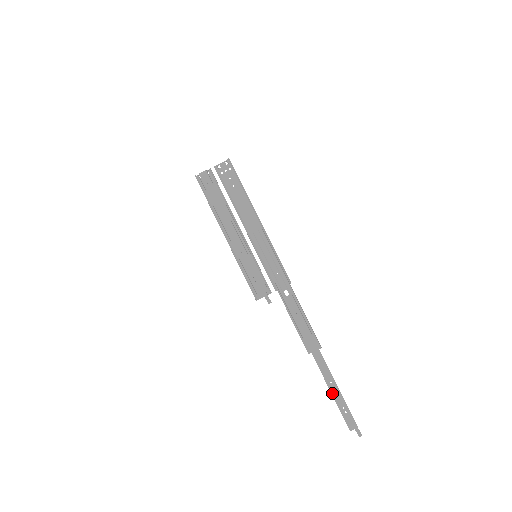
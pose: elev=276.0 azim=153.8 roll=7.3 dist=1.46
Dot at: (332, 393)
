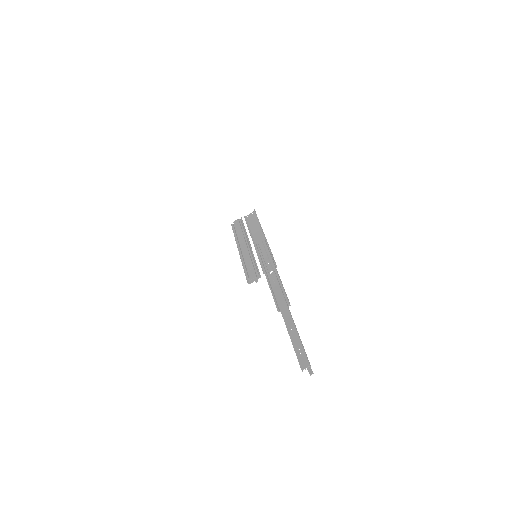
Dot at: (291, 338)
